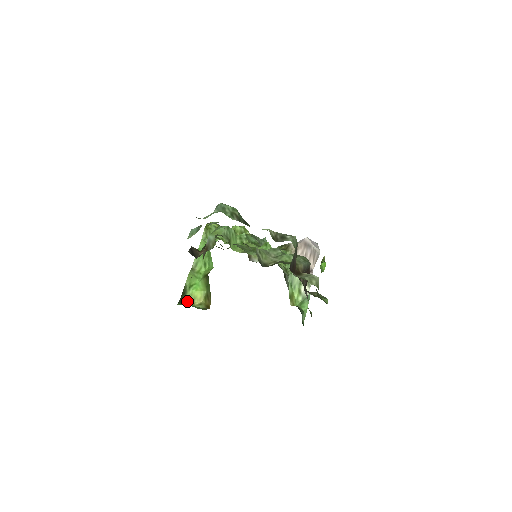
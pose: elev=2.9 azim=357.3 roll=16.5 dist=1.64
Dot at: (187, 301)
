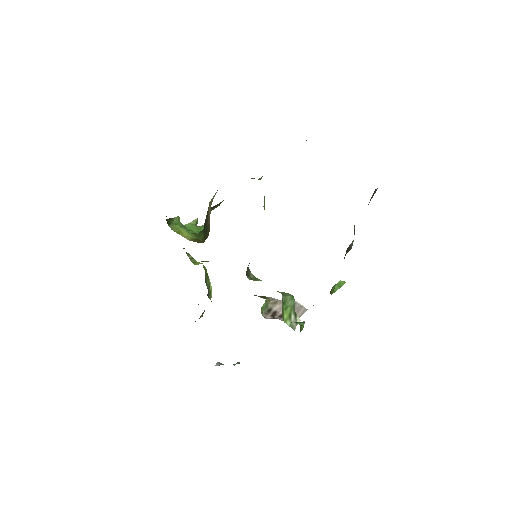
Dot at: (170, 227)
